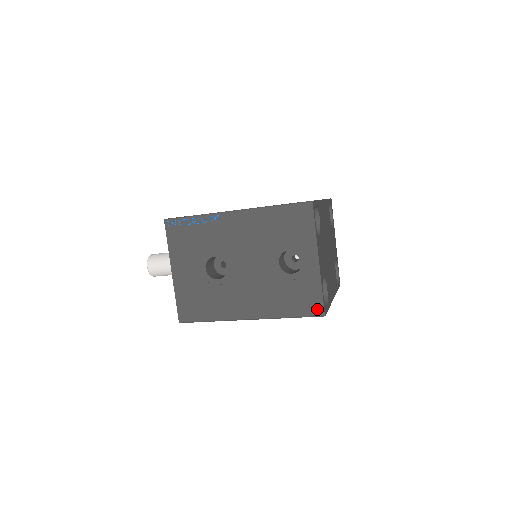
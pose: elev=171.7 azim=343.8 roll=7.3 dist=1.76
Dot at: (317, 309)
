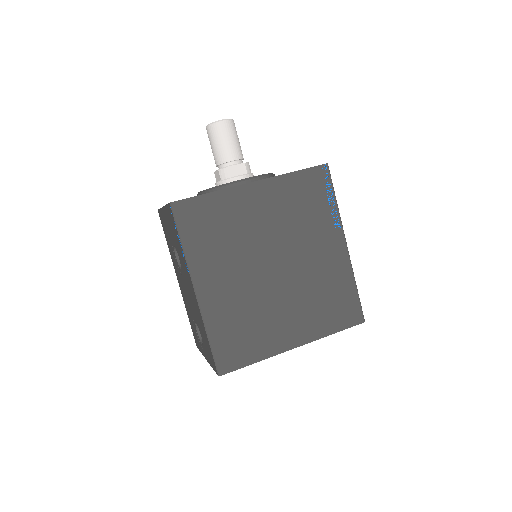
Dot at: (196, 342)
